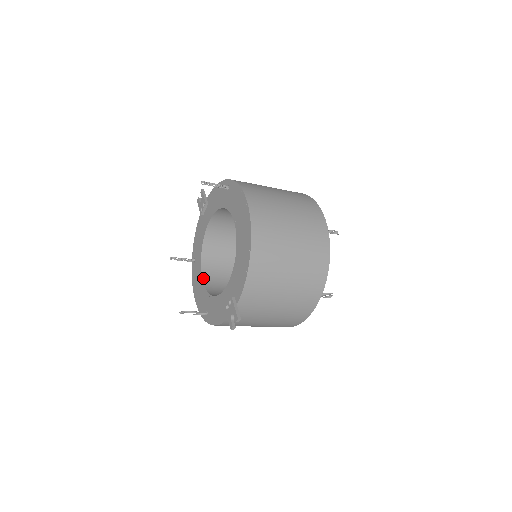
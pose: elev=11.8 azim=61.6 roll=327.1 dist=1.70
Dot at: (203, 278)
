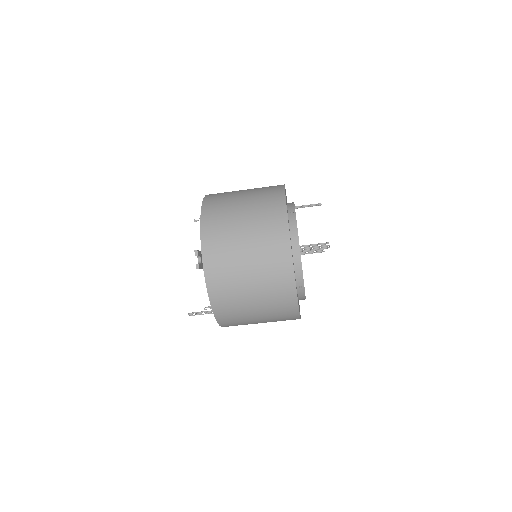
Dot at: occluded
